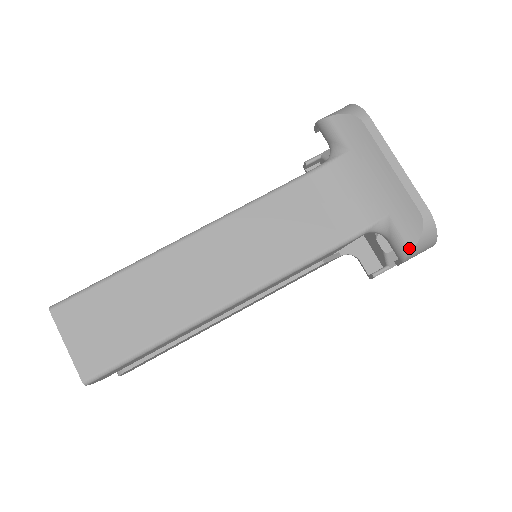
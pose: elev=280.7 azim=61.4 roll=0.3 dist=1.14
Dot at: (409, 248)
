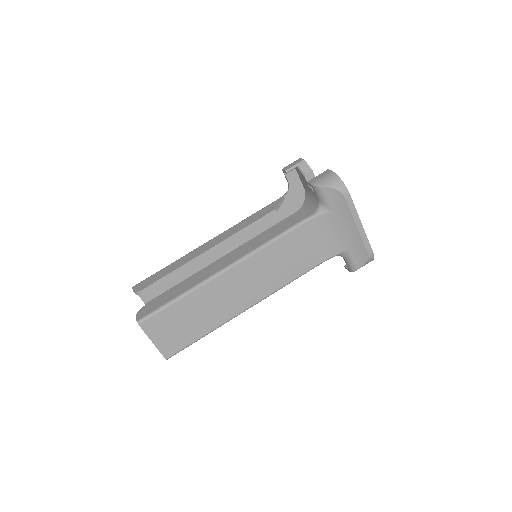
Dot at: (357, 269)
